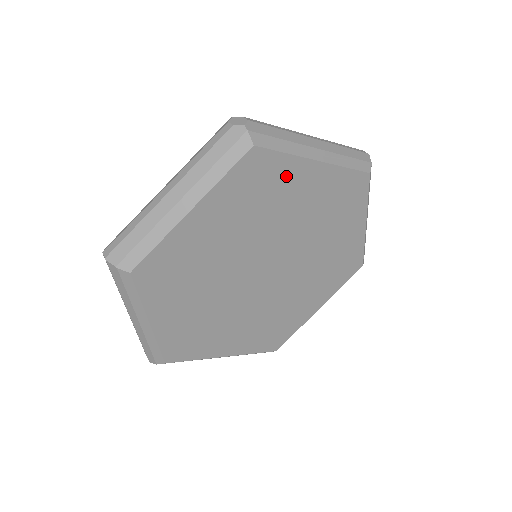
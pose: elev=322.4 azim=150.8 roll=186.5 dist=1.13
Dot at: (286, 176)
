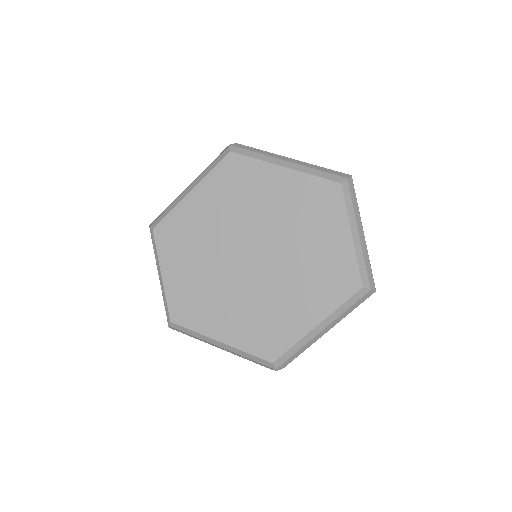
Dot at: (258, 176)
